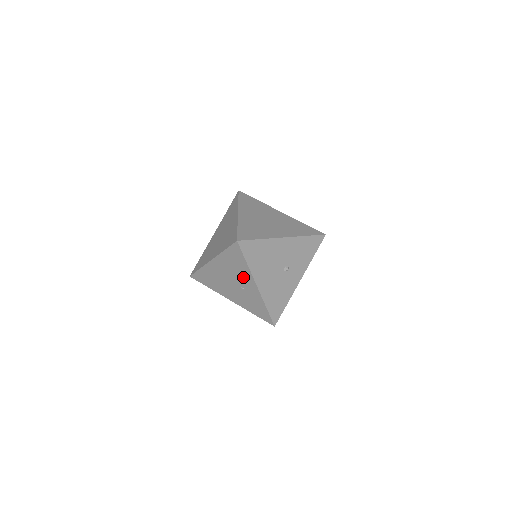
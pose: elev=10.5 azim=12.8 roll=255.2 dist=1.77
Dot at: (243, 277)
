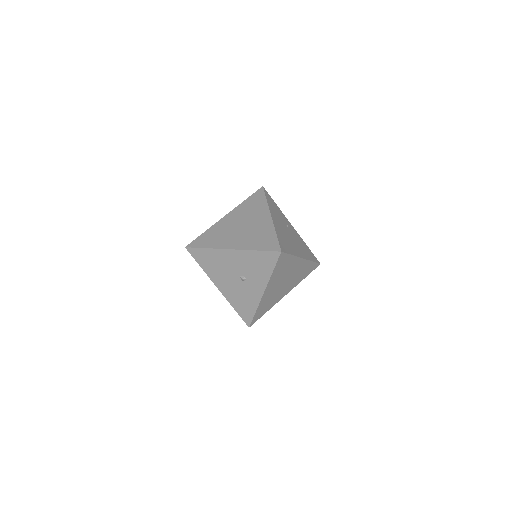
Dot at: occluded
